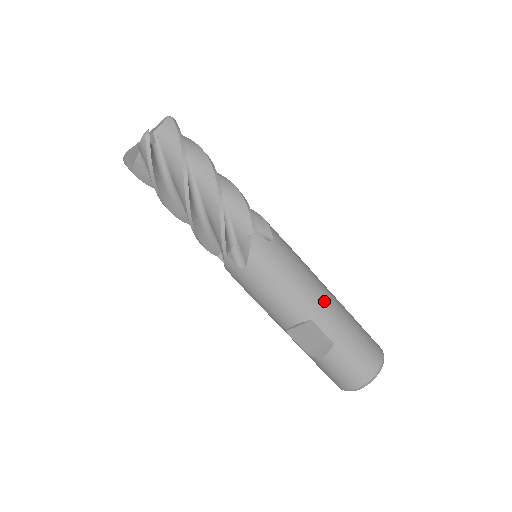
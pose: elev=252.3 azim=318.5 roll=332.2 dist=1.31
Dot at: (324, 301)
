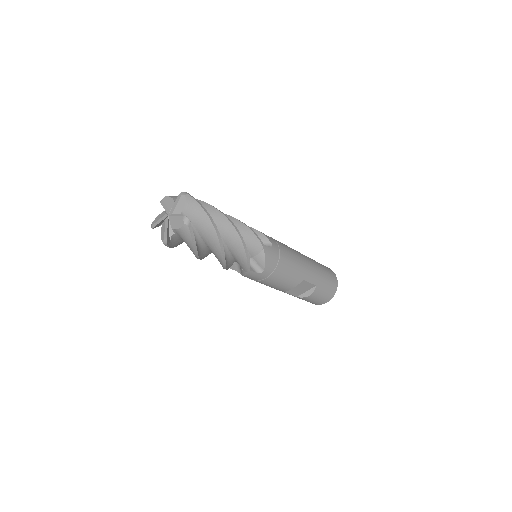
Dot at: (305, 264)
